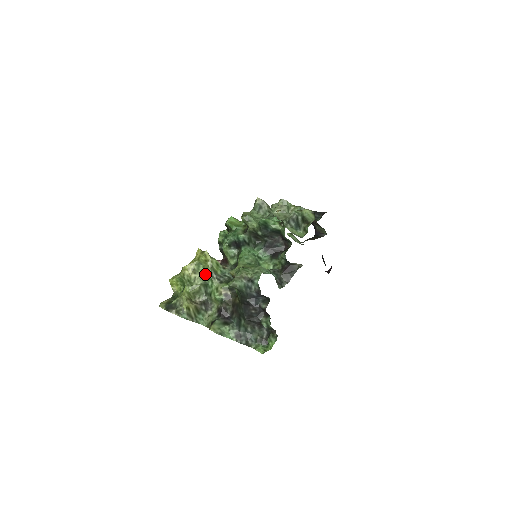
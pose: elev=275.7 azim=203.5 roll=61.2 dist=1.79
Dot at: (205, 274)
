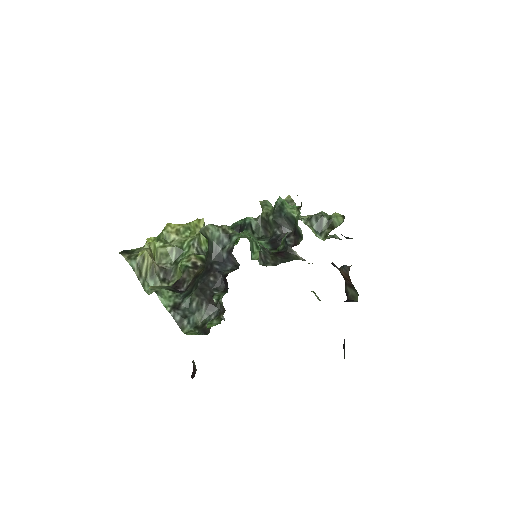
Dot at: (187, 239)
